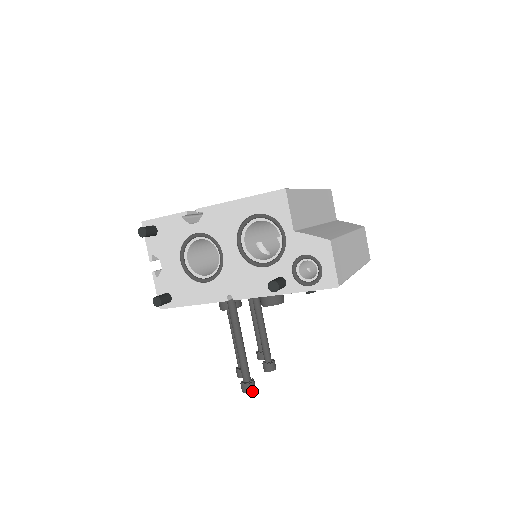
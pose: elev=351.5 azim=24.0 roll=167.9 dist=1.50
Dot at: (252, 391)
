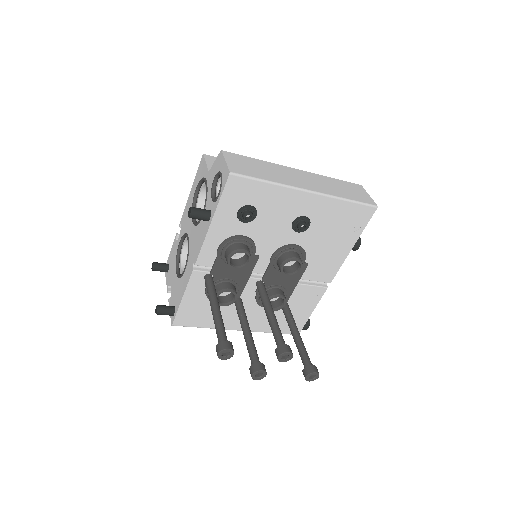
Dot at: (223, 349)
